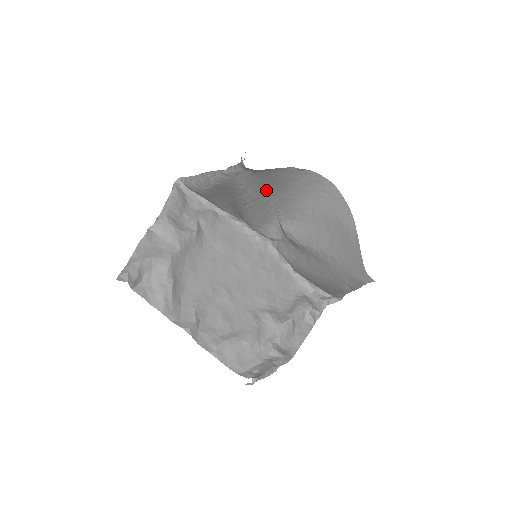
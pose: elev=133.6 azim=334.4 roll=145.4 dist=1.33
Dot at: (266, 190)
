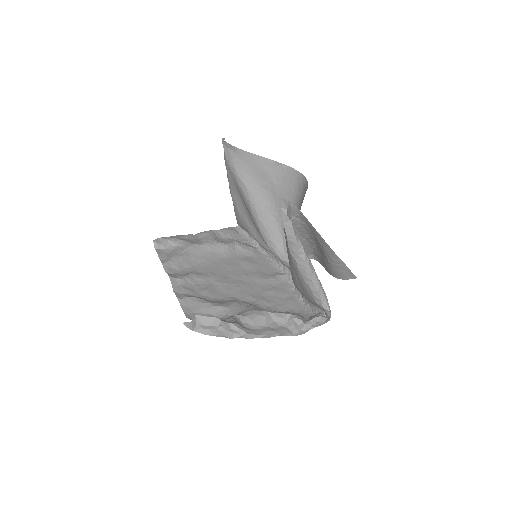
Dot at: (260, 188)
